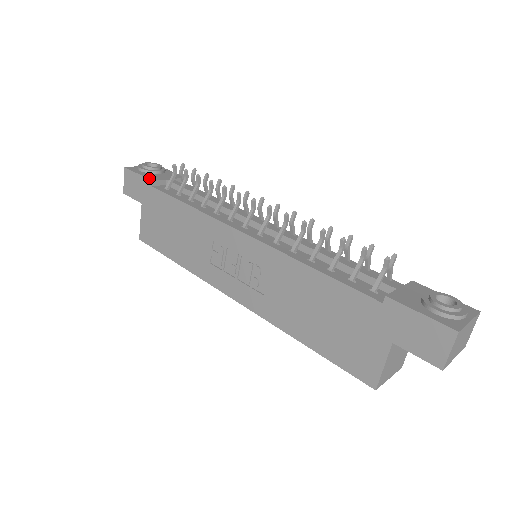
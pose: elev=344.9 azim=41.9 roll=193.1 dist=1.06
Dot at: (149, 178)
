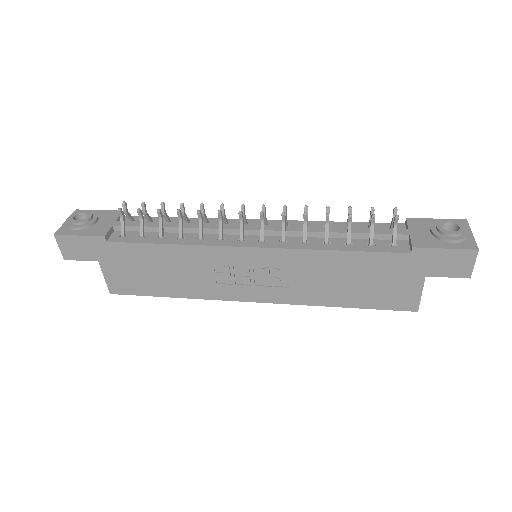
Dot at: (97, 235)
